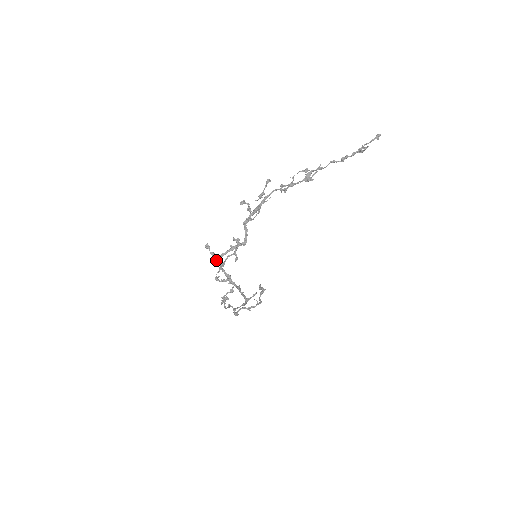
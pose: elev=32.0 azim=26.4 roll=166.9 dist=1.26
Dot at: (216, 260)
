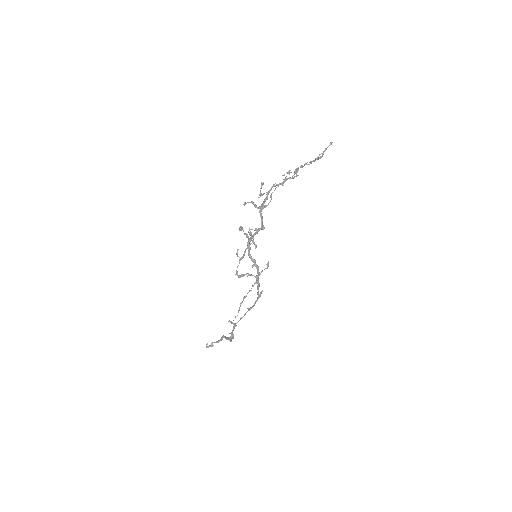
Dot at: (247, 243)
